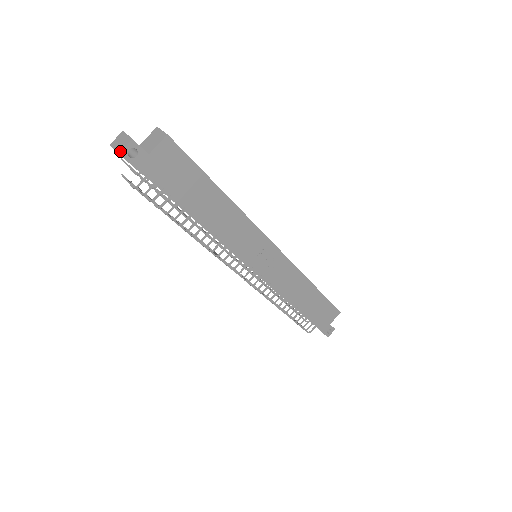
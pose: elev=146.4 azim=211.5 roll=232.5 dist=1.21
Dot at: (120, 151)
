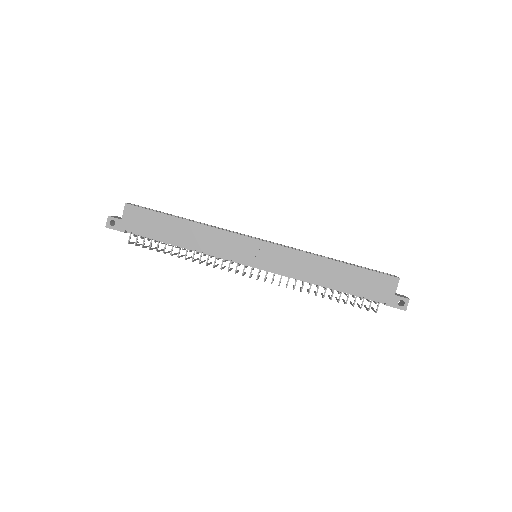
Dot at: (106, 226)
